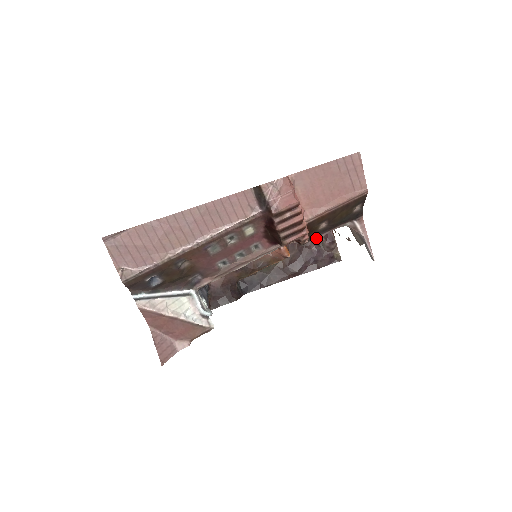
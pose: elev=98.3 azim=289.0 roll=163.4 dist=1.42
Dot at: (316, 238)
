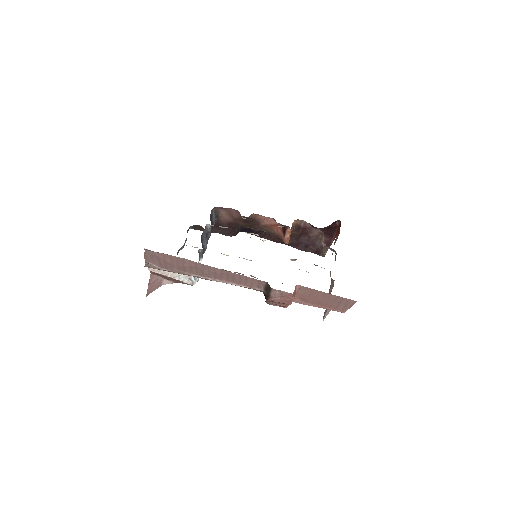
Dot at: occluded
